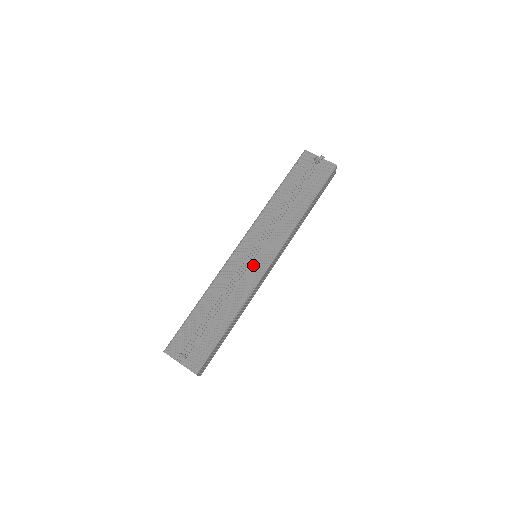
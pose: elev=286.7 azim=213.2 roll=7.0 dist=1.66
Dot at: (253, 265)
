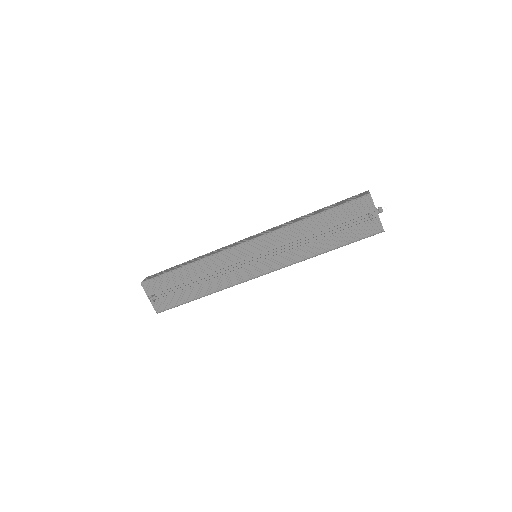
Dot at: (246, 268)
